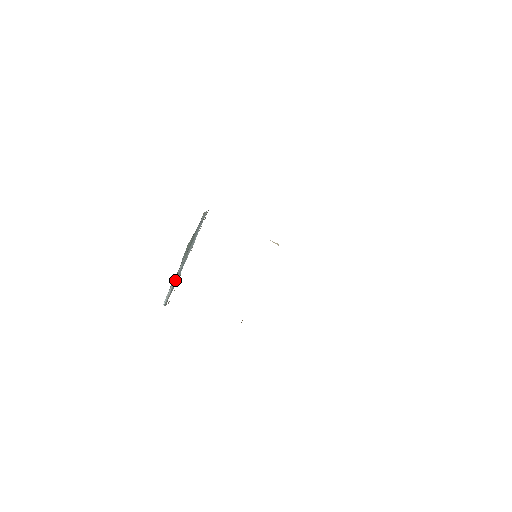
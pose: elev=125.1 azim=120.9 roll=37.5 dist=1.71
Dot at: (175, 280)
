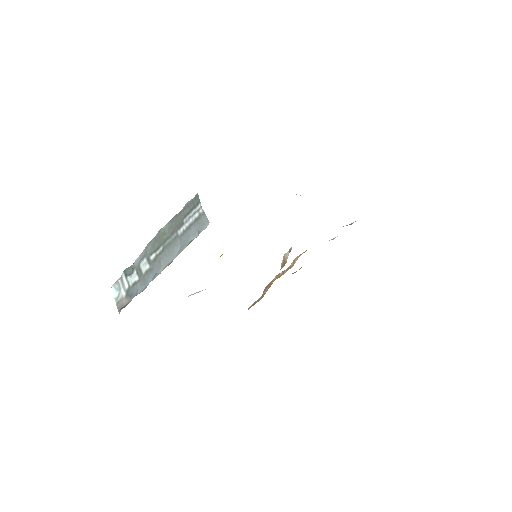
Dot at: (135, 281)
